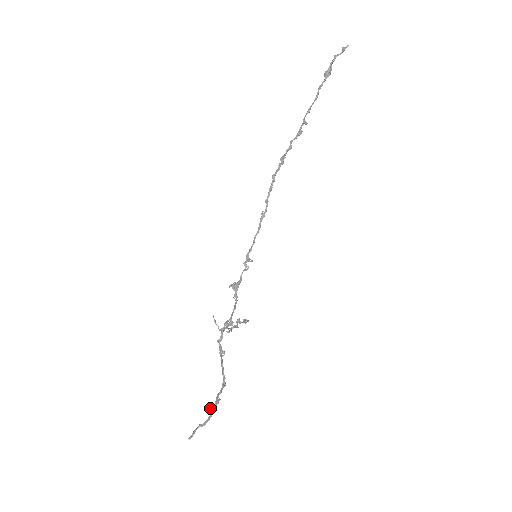
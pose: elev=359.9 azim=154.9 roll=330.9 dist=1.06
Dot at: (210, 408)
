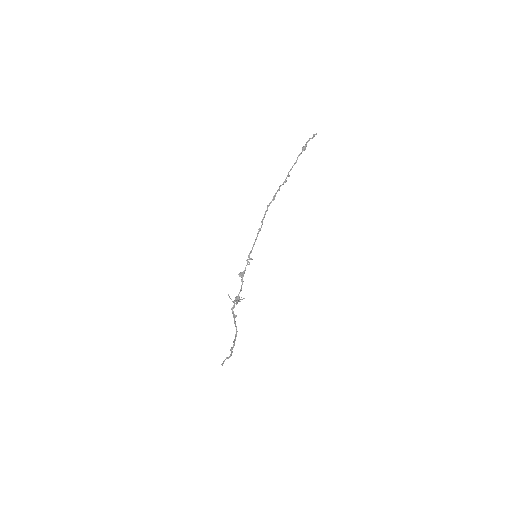
Dot at: (231, 348)
